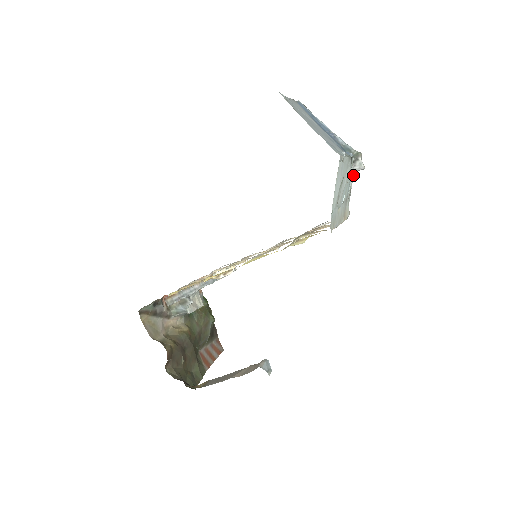
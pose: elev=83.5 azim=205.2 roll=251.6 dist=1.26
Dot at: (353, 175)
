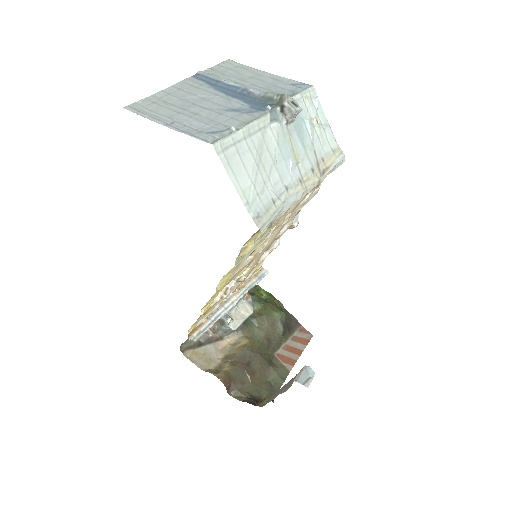
Dot at: (318, 110)
